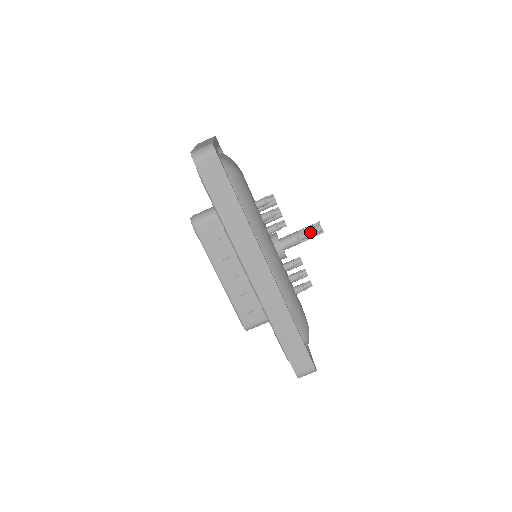
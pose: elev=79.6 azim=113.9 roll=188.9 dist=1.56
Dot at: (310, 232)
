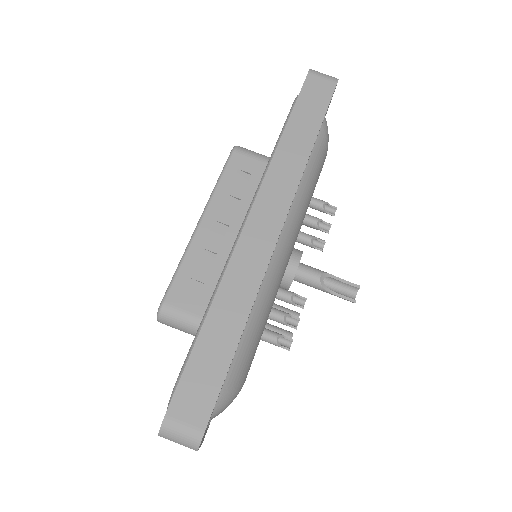
Dot at: (338, 291)
